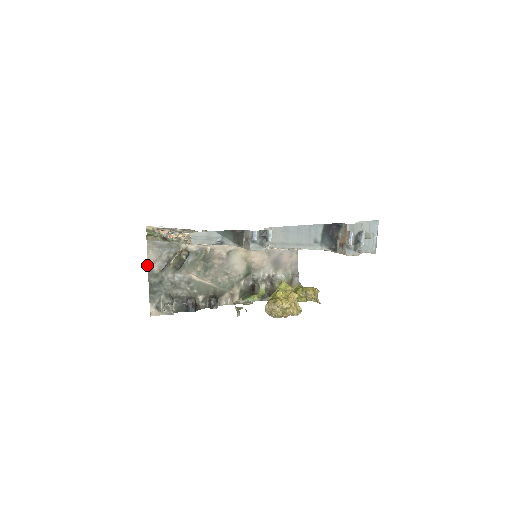
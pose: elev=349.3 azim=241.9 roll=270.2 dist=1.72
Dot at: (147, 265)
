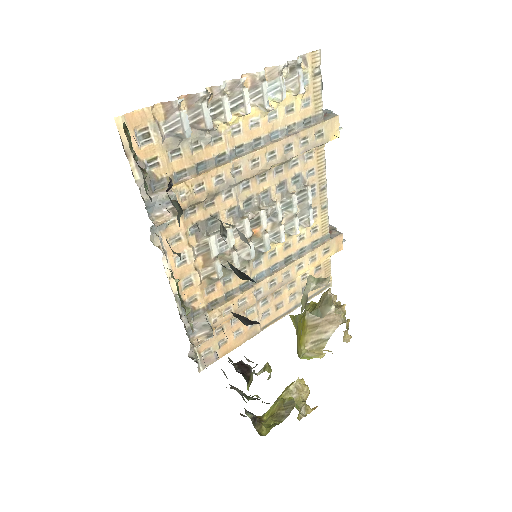
Dot at: occluded
